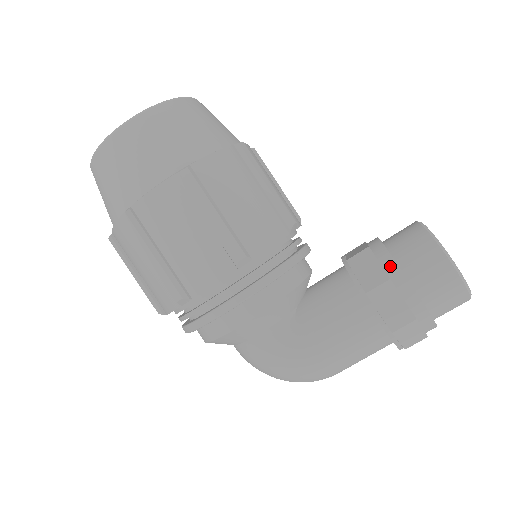
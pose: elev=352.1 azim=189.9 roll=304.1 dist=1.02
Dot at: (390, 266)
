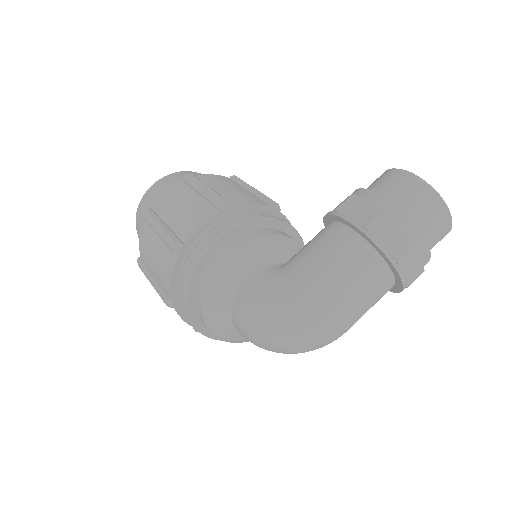
Dot at: (354, 193)
